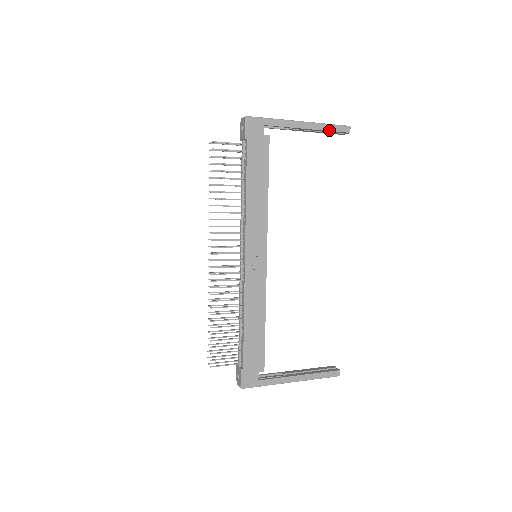
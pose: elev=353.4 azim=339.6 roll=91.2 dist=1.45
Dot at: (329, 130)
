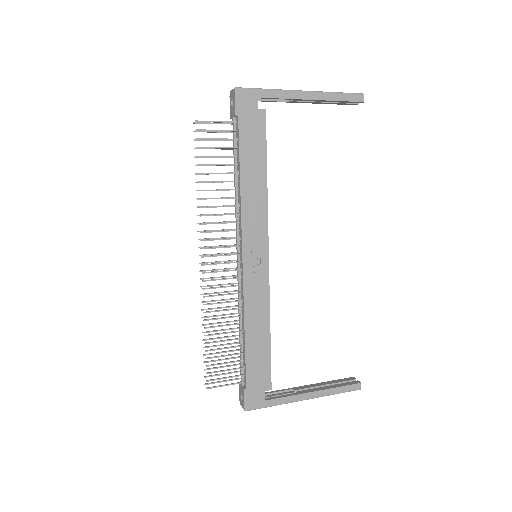
Dot at: (338, 100)
